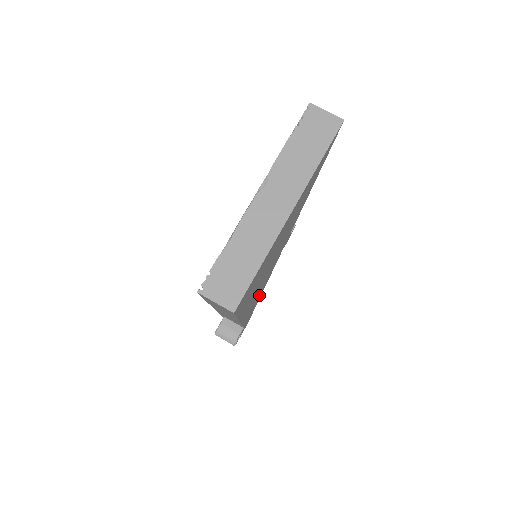
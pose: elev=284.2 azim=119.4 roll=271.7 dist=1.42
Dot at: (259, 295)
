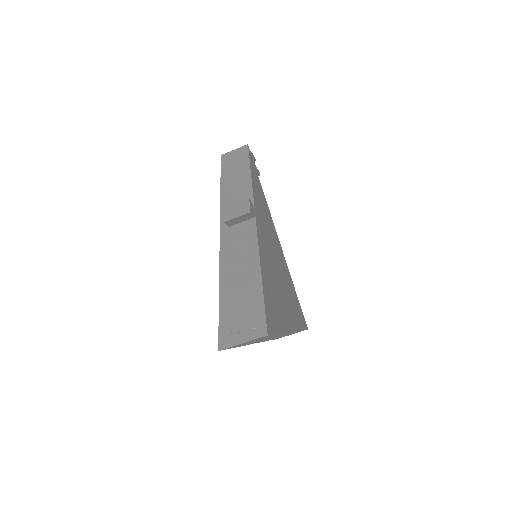
Dot at: (257, 191)
